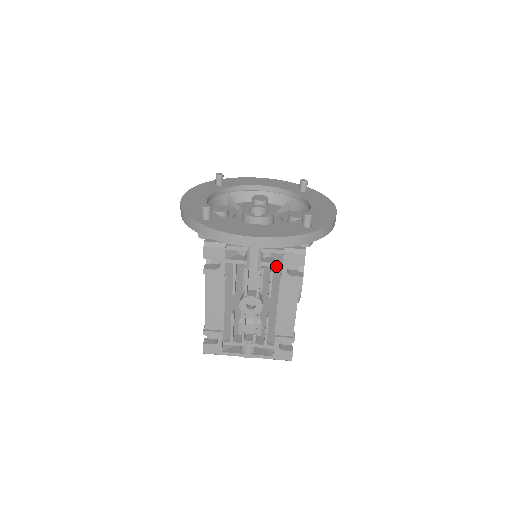
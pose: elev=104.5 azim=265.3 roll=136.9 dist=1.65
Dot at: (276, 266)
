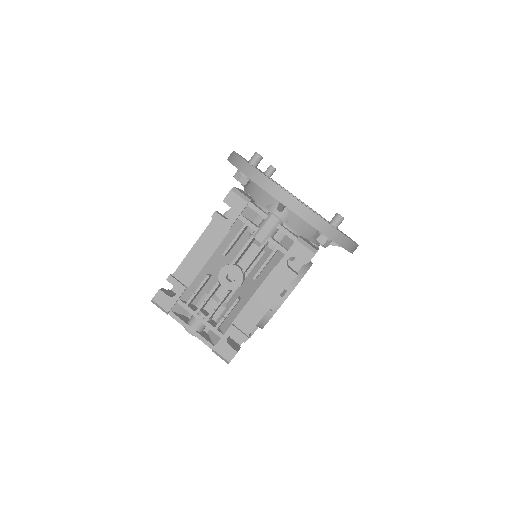
Dot at: (281, 250)
